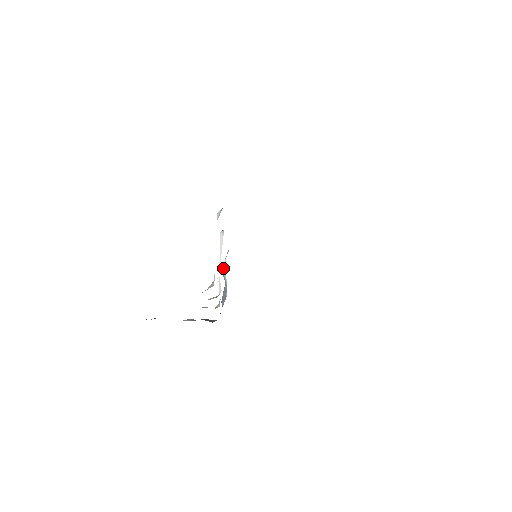
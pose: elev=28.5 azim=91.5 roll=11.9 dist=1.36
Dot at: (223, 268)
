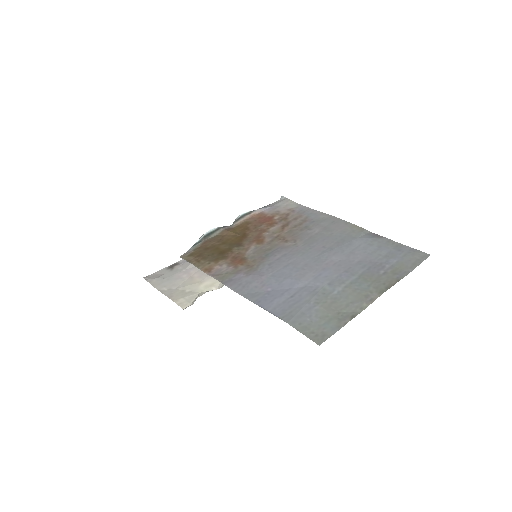
Dot at: occluded
